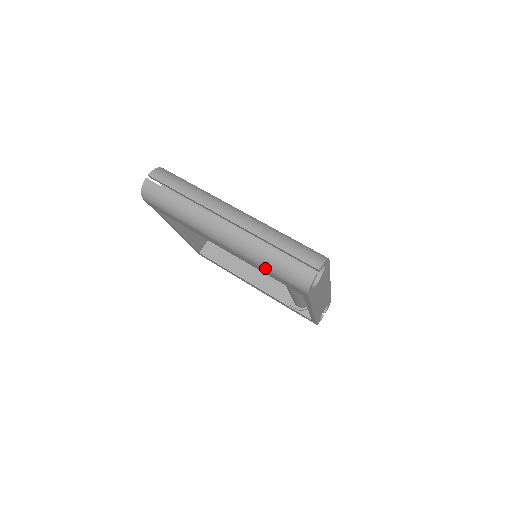
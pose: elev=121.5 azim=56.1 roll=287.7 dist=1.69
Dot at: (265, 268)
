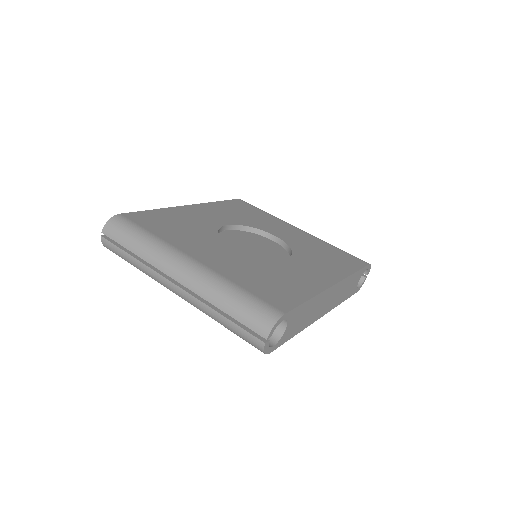
Dot at: occluded
